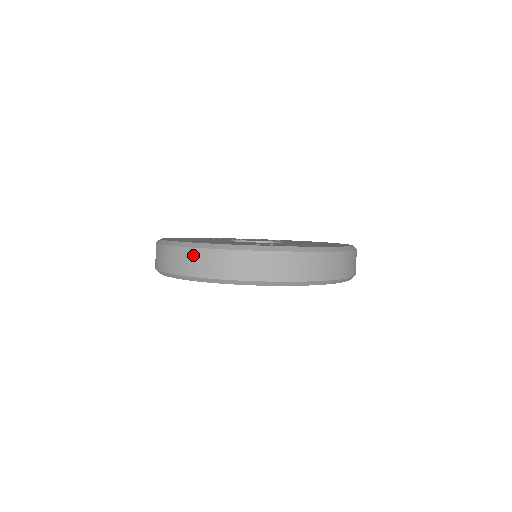
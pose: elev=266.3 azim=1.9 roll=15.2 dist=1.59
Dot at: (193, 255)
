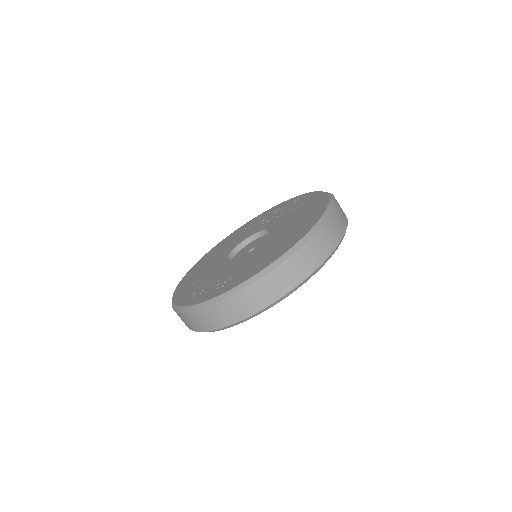
Dot at: occluded
